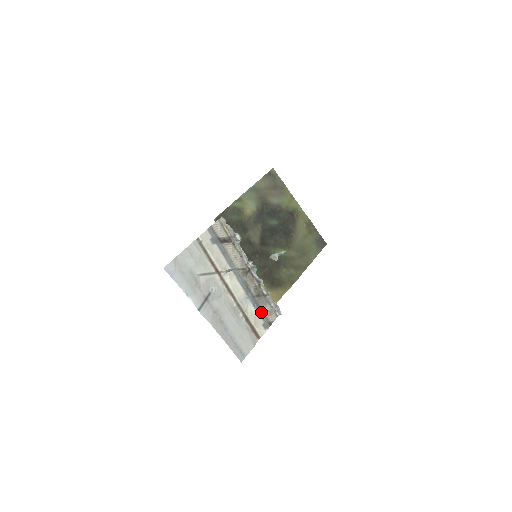
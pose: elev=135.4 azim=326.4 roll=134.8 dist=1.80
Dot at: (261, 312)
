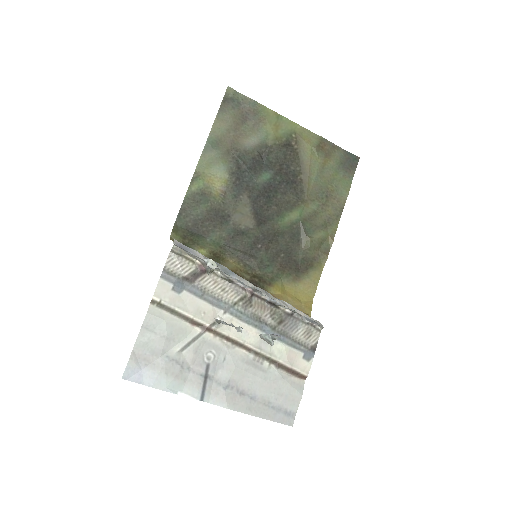
Dot at: (294, 342)
